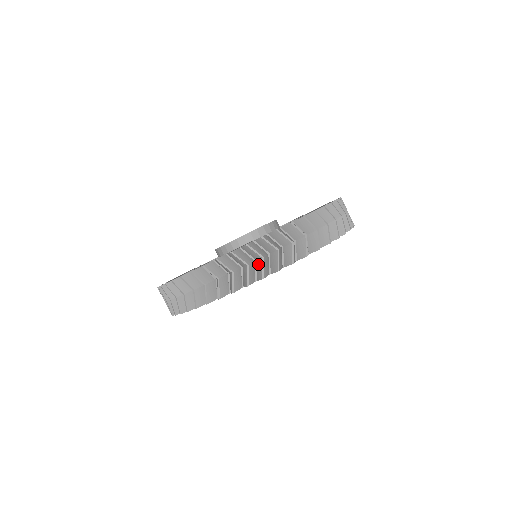
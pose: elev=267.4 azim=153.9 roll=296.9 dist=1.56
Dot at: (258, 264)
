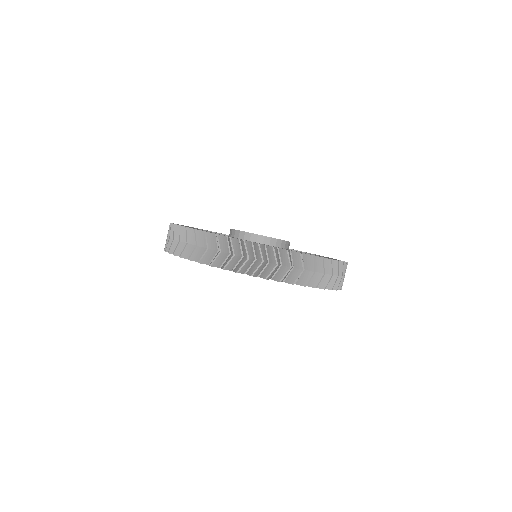
Dot at: occluded
